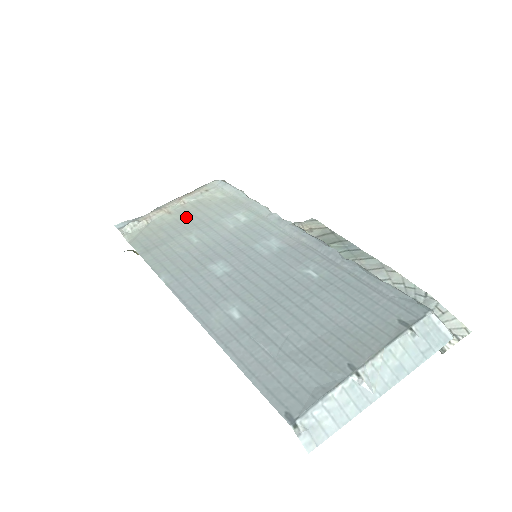
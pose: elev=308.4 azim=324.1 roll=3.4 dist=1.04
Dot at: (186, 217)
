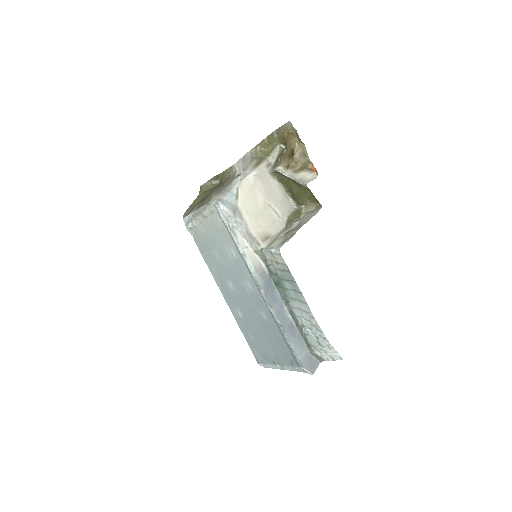
Dot at: (209, 234)
